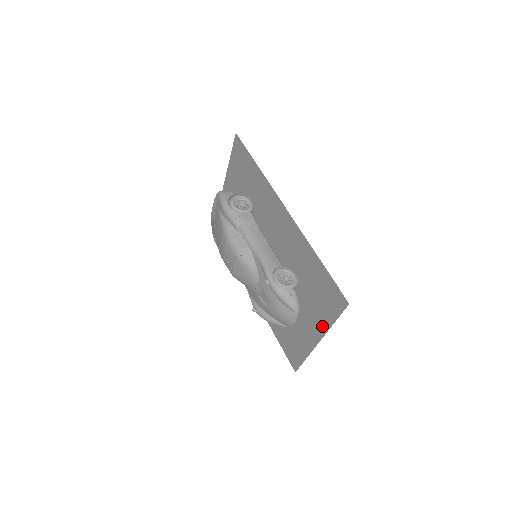
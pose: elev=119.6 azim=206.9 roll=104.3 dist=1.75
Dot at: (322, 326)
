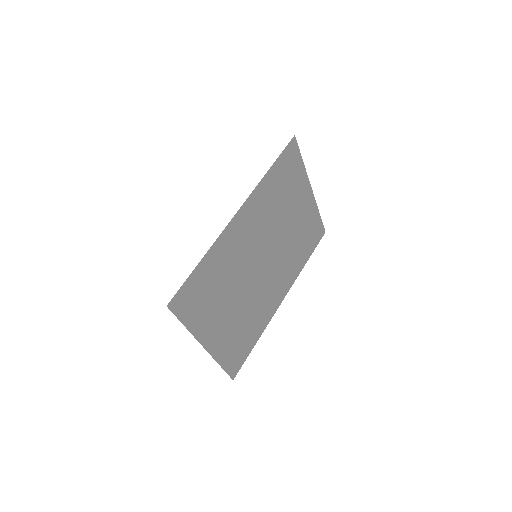
Dot at: (199, 330)
